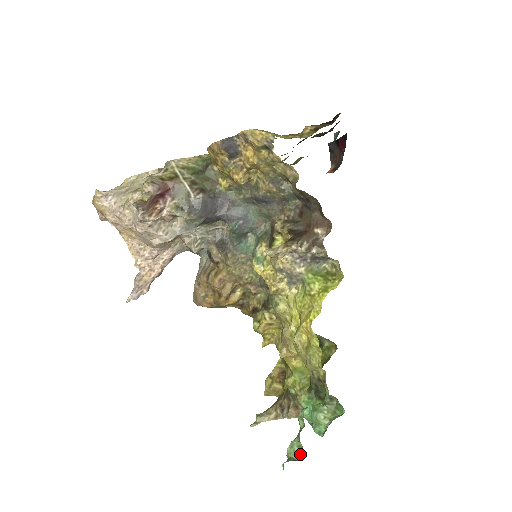
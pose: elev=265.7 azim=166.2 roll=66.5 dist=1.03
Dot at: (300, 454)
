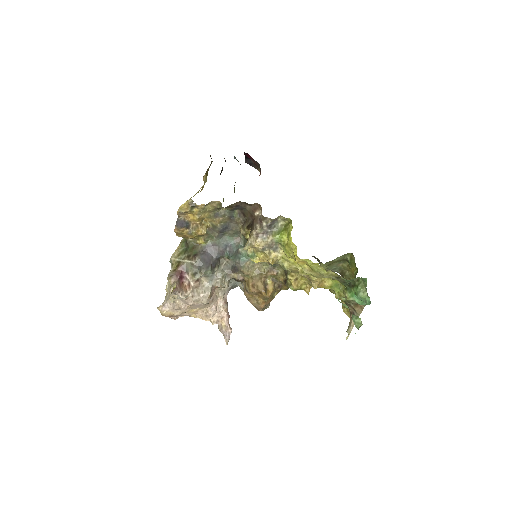
Dot at: (360, 321)
